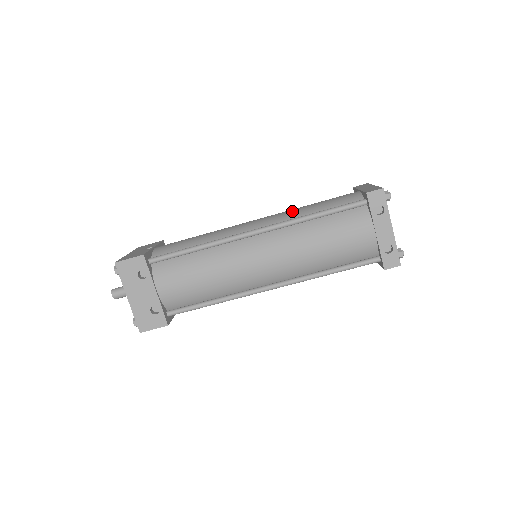
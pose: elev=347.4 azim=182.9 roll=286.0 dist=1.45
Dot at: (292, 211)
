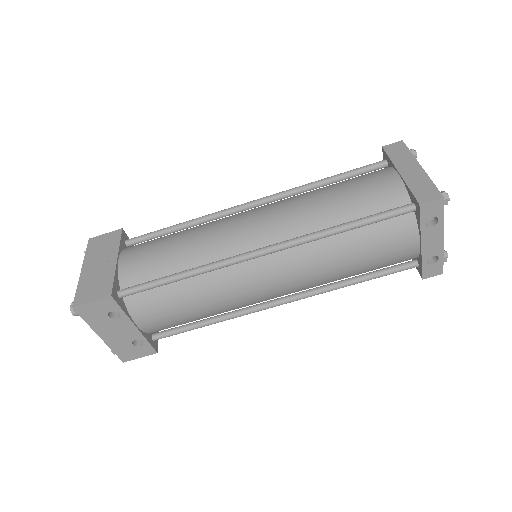
Dot at: (307, 210)
